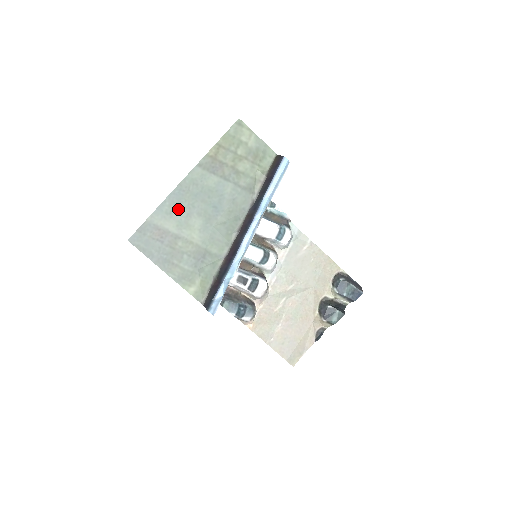
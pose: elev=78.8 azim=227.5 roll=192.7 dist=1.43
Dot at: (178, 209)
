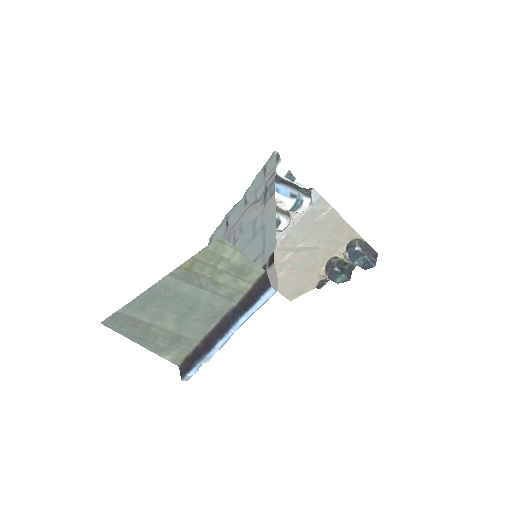
Dot at: (150, 307)
